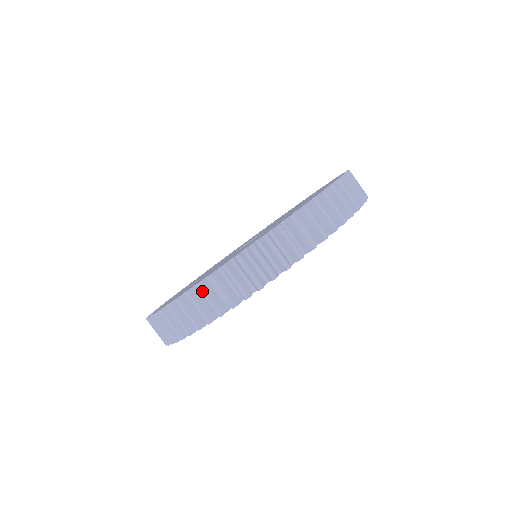
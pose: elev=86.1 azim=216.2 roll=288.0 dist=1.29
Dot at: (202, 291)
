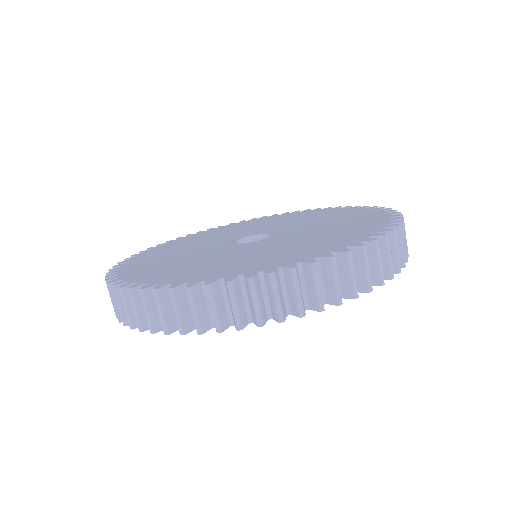
Dot at: (231, 292)
